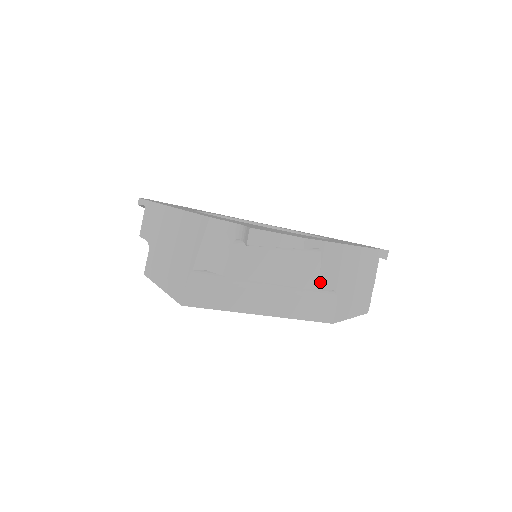
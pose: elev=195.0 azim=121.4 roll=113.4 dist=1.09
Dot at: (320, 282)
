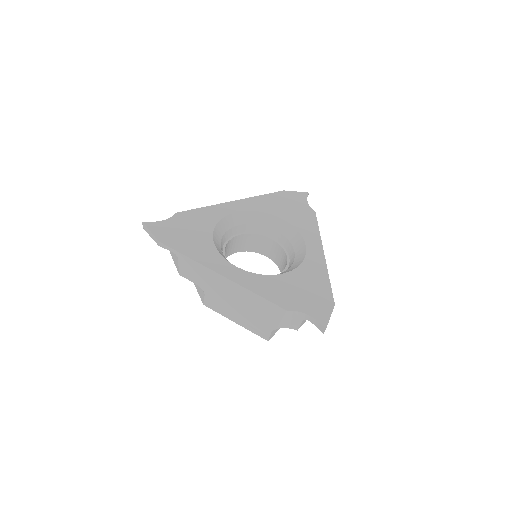
Dot at: occluded
